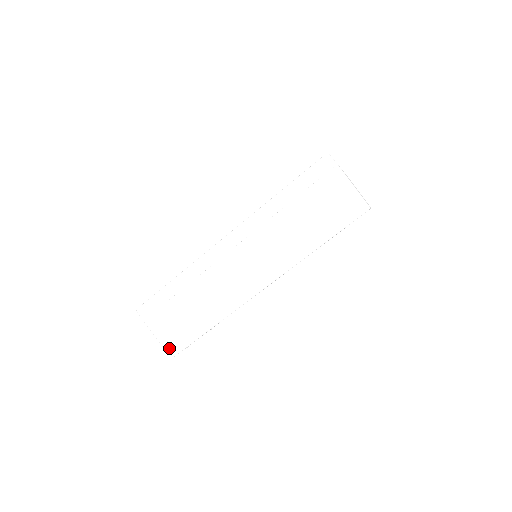
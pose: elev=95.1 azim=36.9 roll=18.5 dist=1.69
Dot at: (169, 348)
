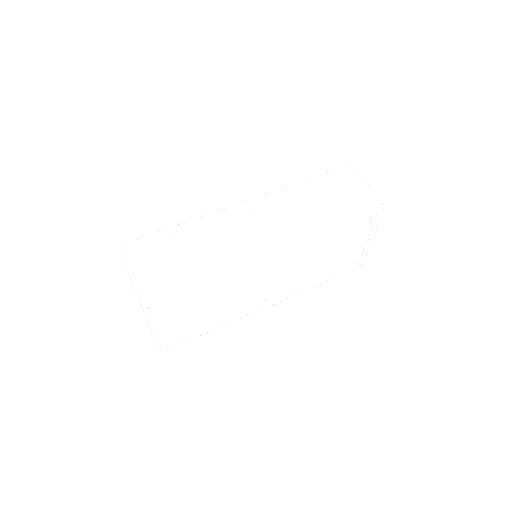
Dot at: (144, 286)
